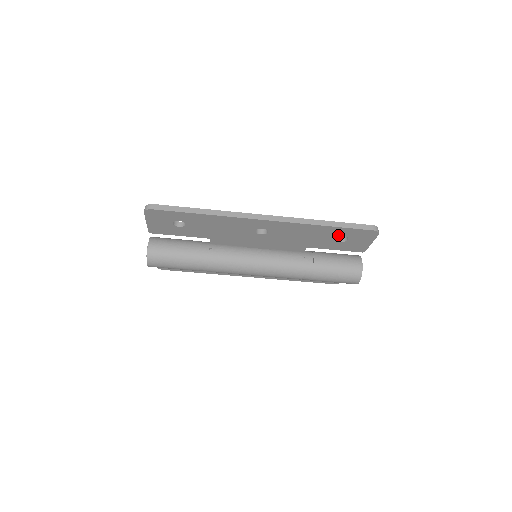
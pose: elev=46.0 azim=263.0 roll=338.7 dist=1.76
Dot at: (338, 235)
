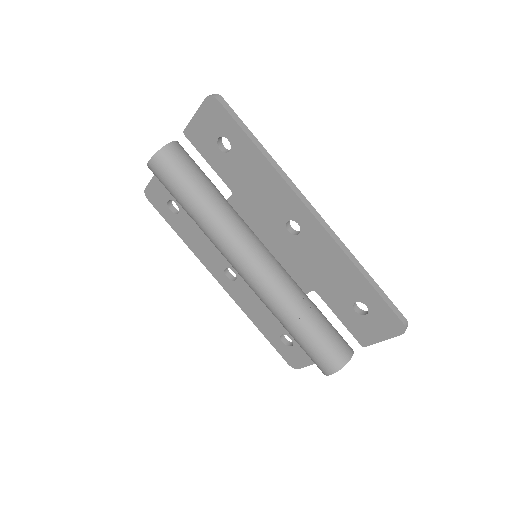
Dot at: (362, 299)
